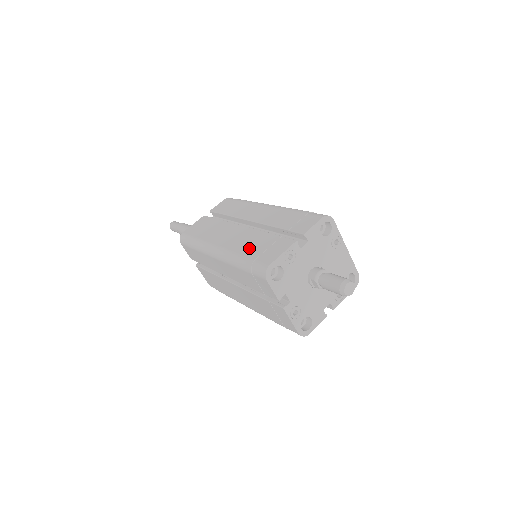
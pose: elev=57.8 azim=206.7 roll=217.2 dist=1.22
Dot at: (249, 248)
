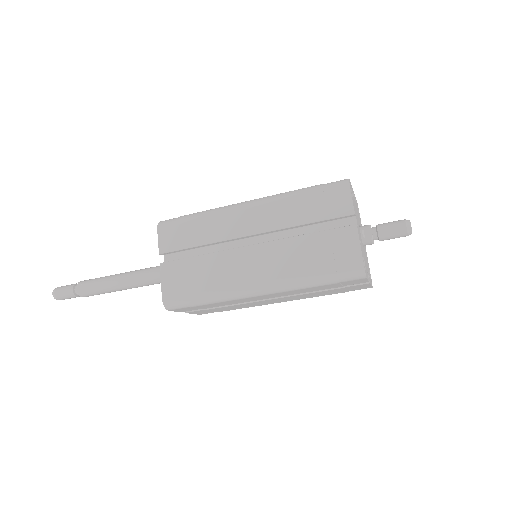
Dot at: occluded
